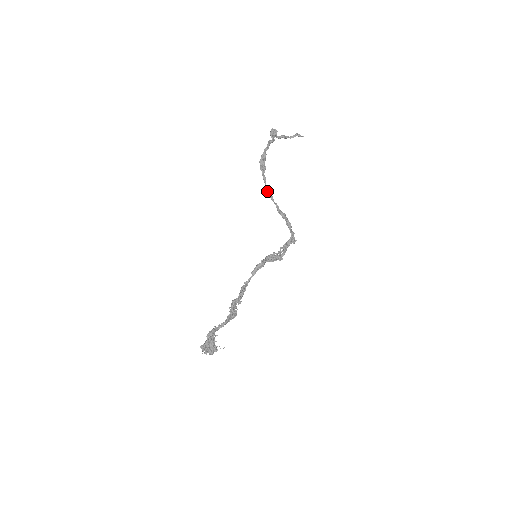
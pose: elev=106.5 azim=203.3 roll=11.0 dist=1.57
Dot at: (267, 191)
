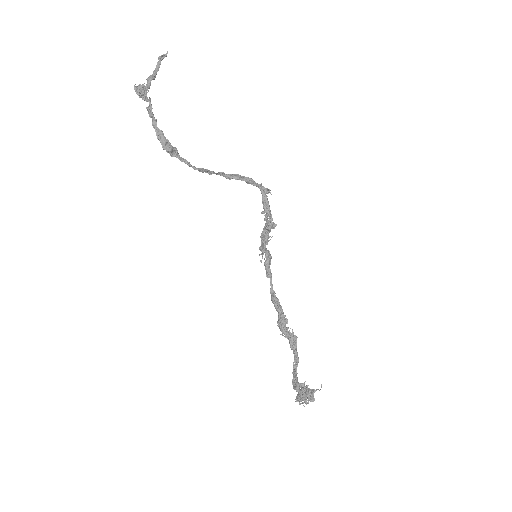
Dot at: occluded
